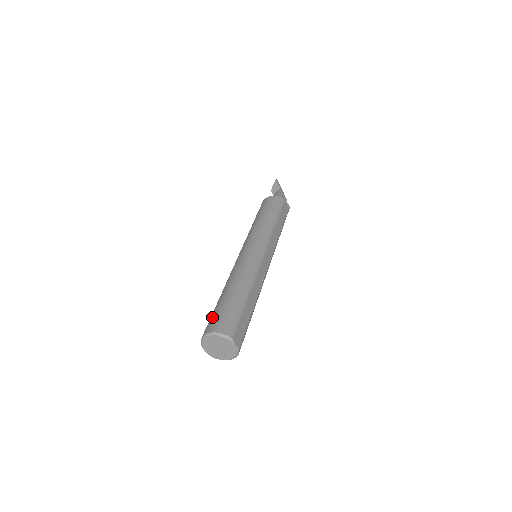
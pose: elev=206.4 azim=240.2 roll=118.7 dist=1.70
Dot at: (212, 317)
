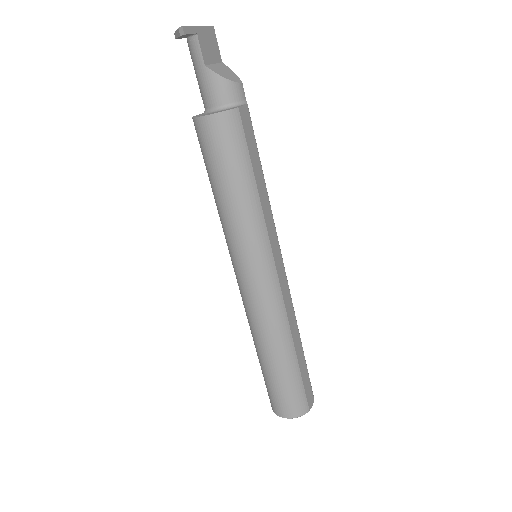
Dot at: (272, 396)
